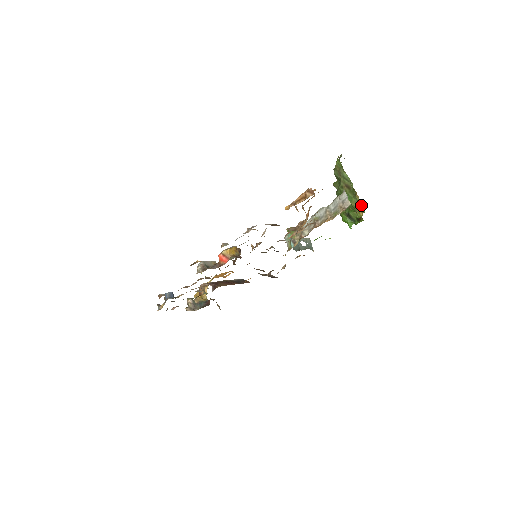
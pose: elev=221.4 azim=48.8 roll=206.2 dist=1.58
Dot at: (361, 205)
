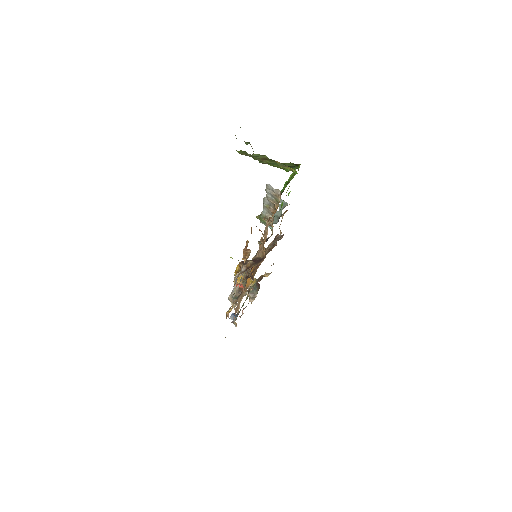
Dot at: (287, 168)
